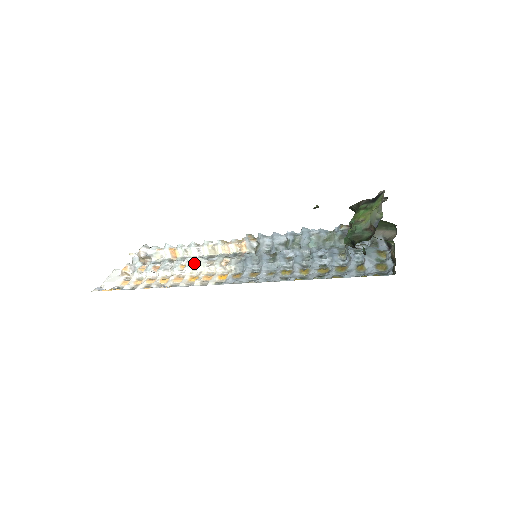
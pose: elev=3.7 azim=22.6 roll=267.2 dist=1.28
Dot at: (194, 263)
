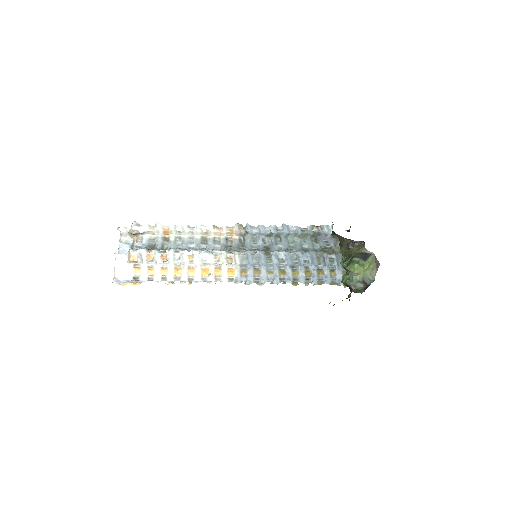
Dot at: (202, 258)
